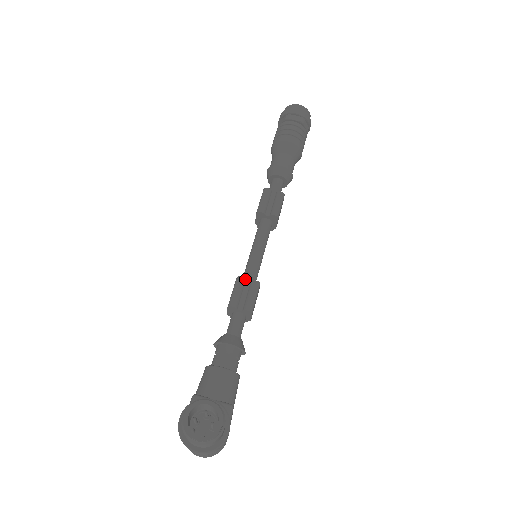
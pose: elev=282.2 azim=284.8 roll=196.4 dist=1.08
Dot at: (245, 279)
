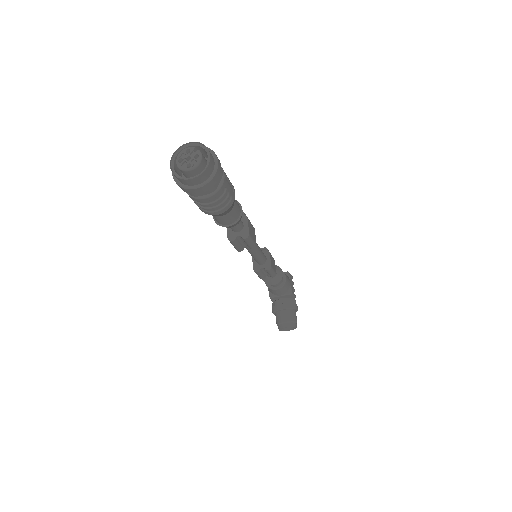
Dot at: (260, 270)
